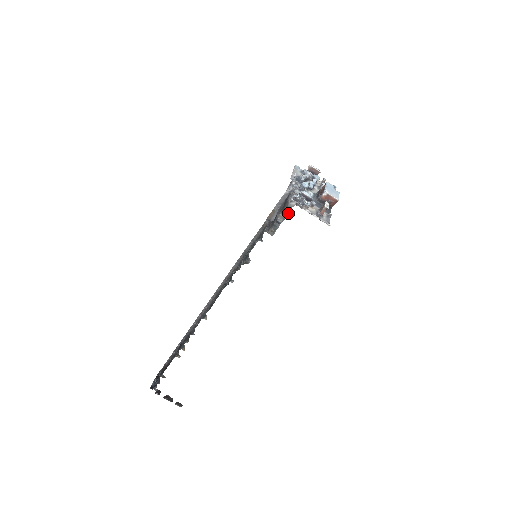
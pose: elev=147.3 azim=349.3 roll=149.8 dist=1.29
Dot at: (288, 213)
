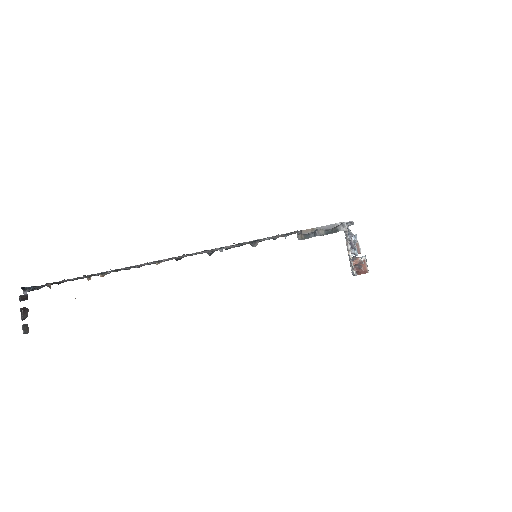
Dot at: (331, 233)
